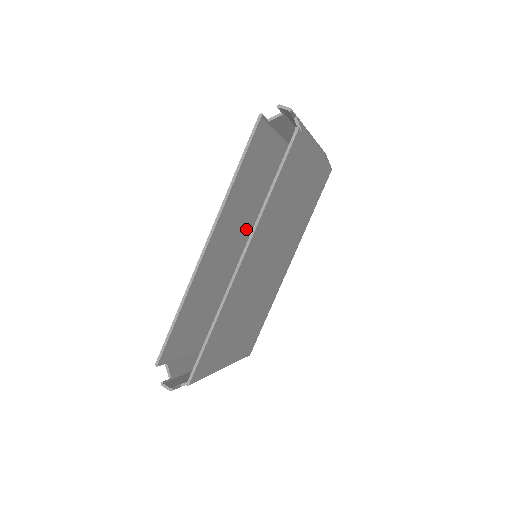
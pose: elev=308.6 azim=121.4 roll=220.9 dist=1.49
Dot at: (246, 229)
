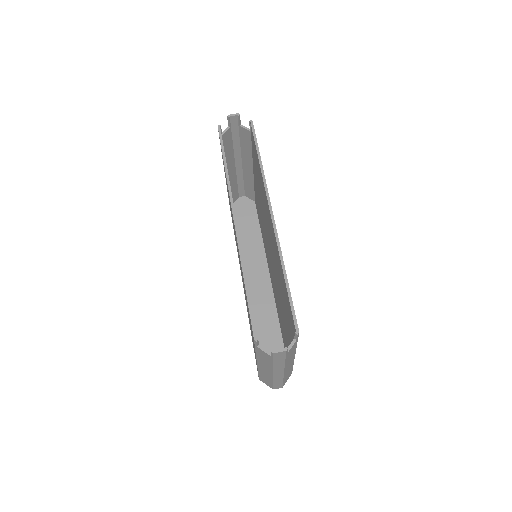
Dot at: occluded
